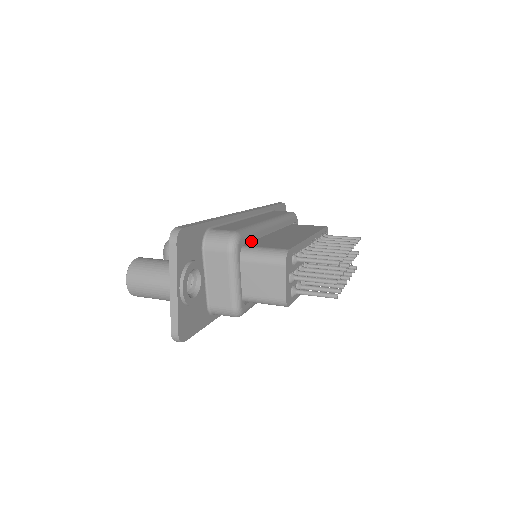
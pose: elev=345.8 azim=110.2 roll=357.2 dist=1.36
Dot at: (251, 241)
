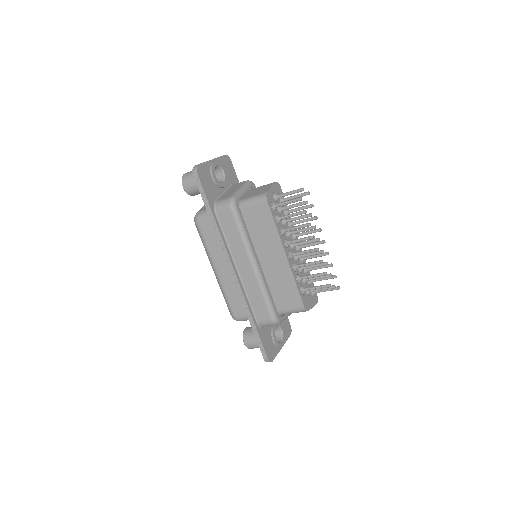
Dot at: occluded
